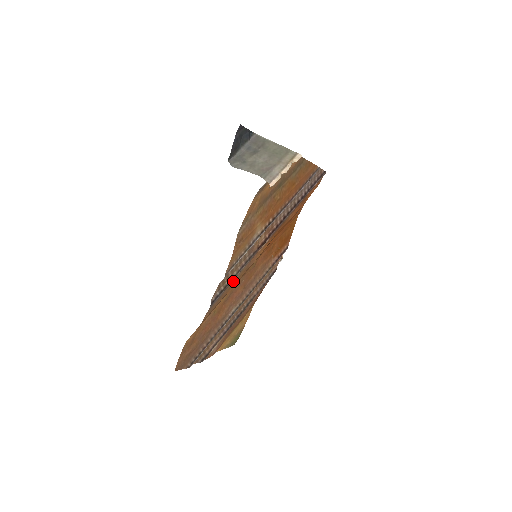
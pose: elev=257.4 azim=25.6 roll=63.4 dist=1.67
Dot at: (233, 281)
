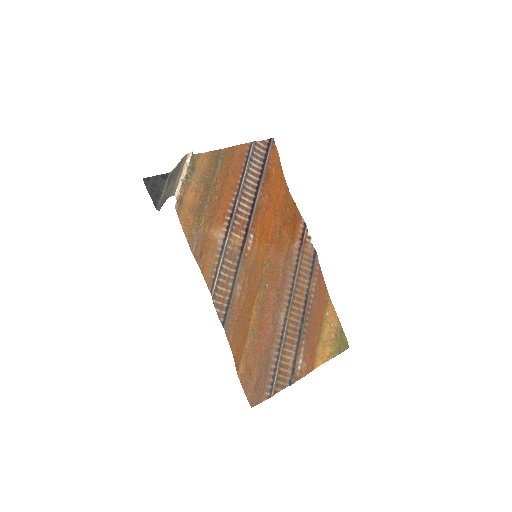
Dot at: (237, 292)
